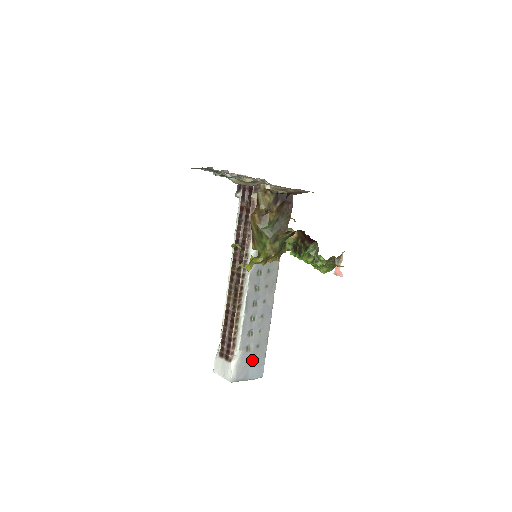
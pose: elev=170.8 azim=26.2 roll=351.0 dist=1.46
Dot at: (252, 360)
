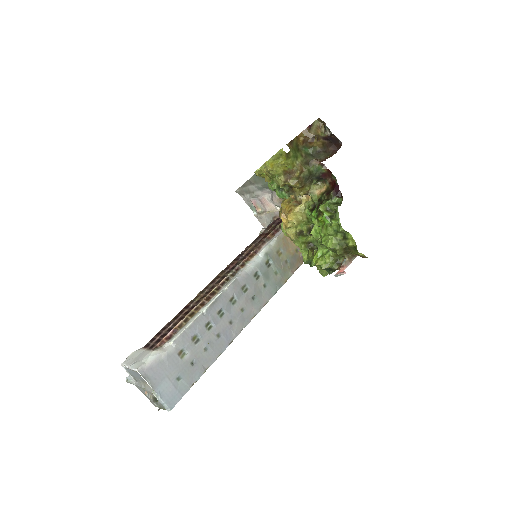
Dot at: (176, 373)
